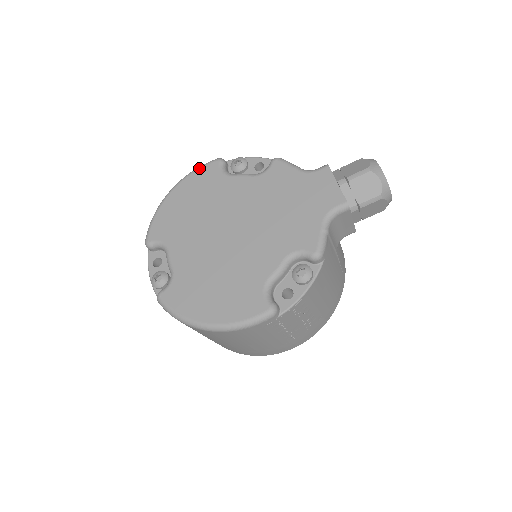
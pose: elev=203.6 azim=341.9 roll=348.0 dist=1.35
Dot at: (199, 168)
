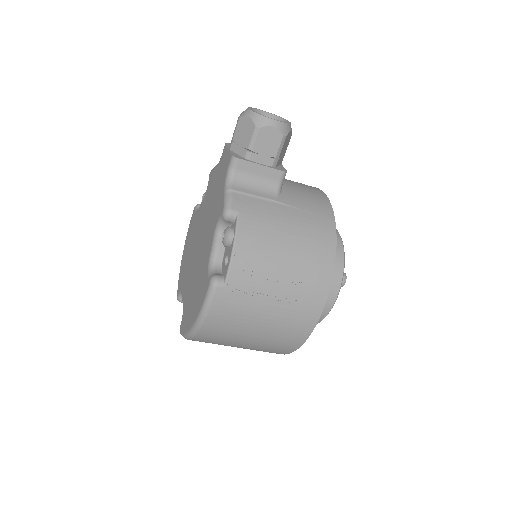
Dot at: occluded
